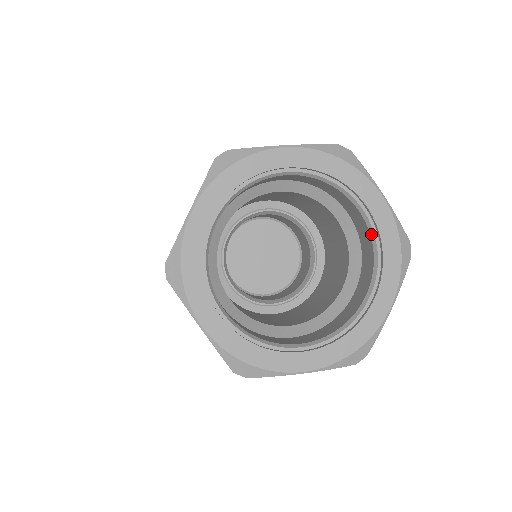
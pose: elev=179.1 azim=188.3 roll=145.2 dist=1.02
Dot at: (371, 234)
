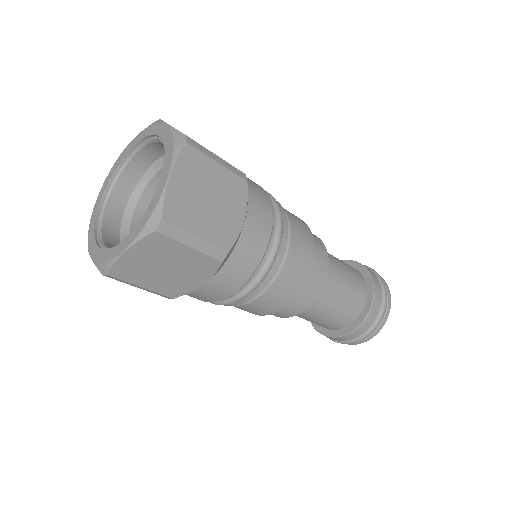
Dot at: occluded
